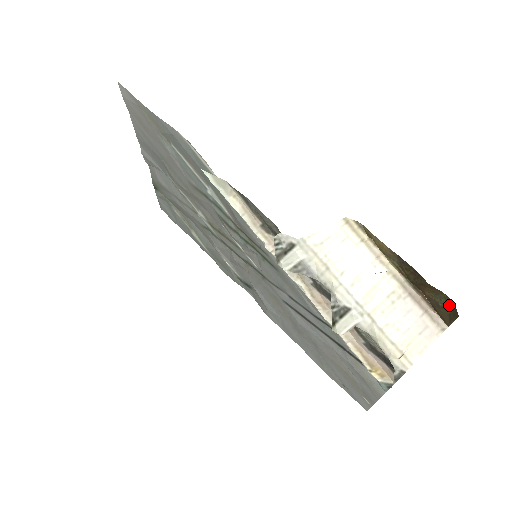
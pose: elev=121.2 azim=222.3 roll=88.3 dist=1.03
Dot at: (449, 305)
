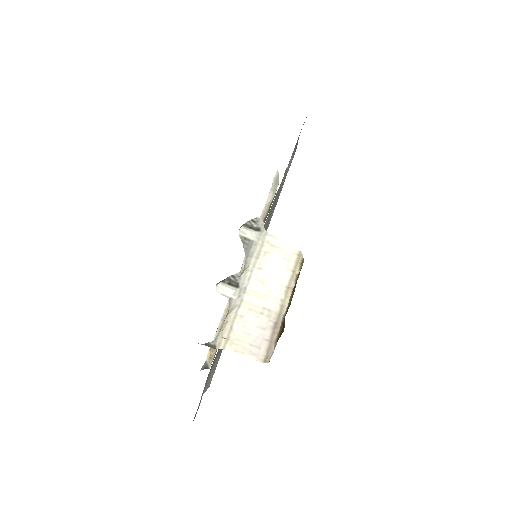
Dot at: occluded
